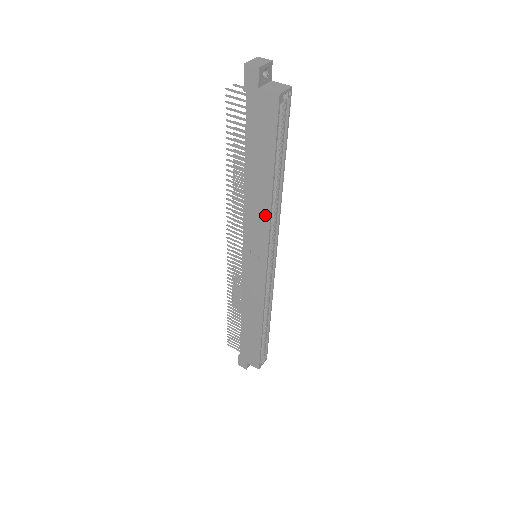
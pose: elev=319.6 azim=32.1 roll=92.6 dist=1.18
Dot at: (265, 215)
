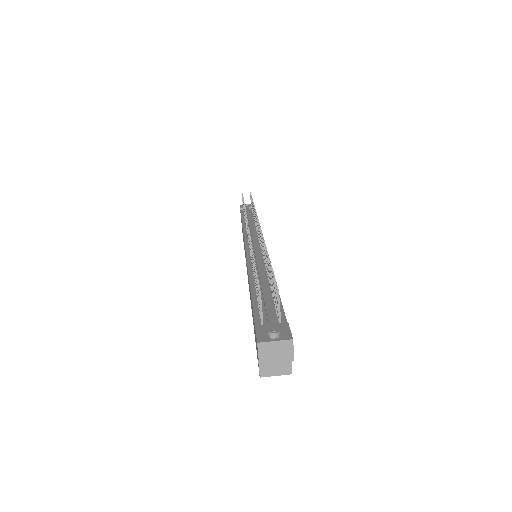
Dot at: occluded
